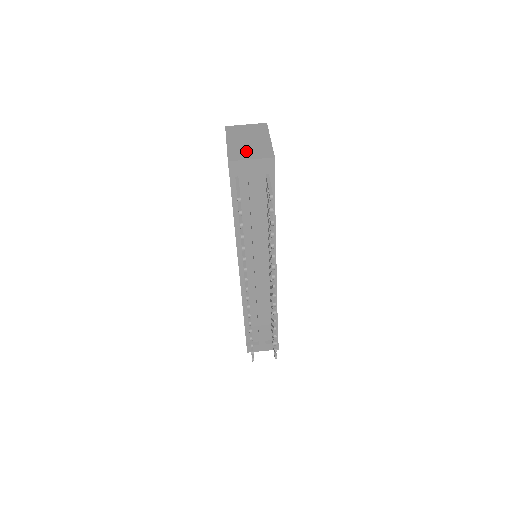
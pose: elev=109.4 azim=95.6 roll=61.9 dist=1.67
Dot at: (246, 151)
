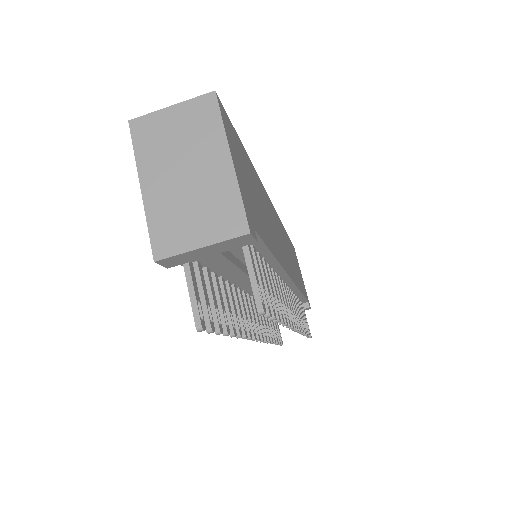
Dot at: (186, 217)
